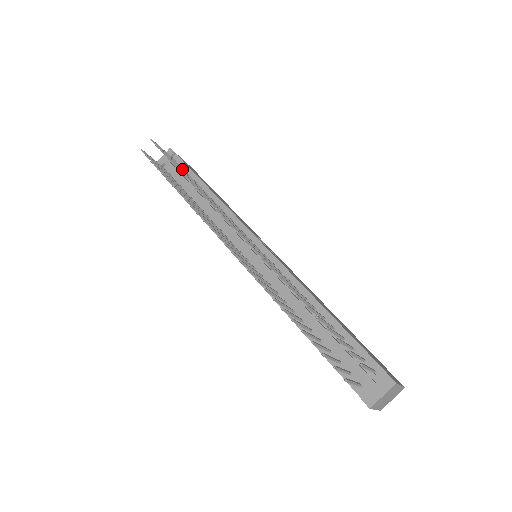
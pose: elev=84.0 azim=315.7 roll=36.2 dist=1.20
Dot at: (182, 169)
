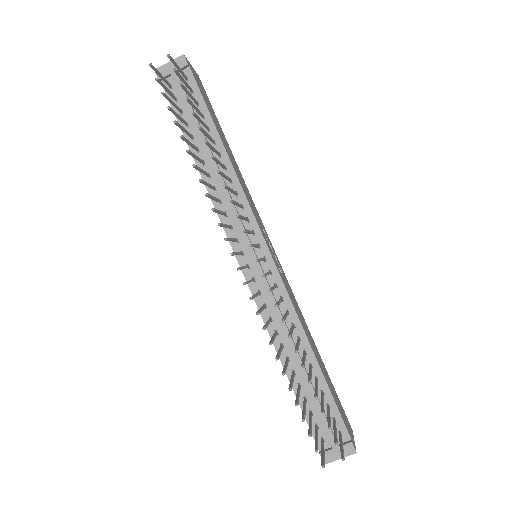
Dot at: (198, 110)
